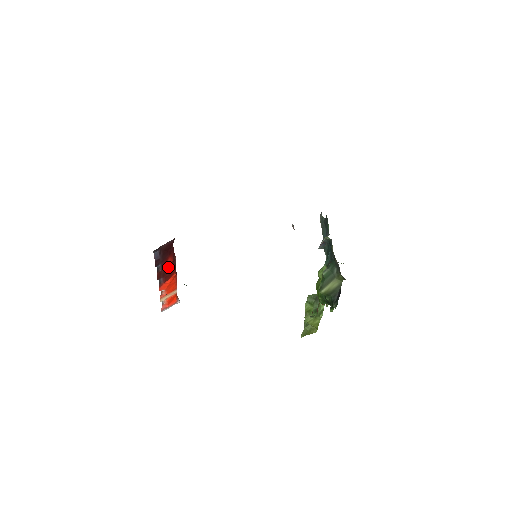
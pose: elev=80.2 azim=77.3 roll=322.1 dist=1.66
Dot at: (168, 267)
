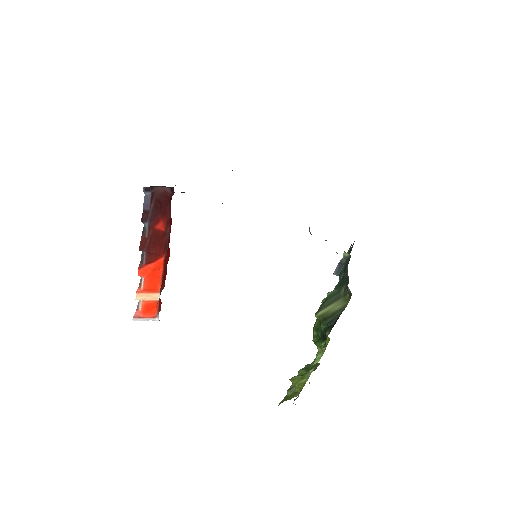
Dot at: (157, 239)
